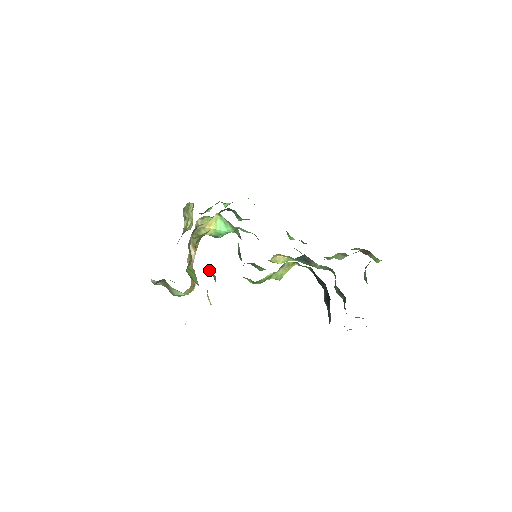
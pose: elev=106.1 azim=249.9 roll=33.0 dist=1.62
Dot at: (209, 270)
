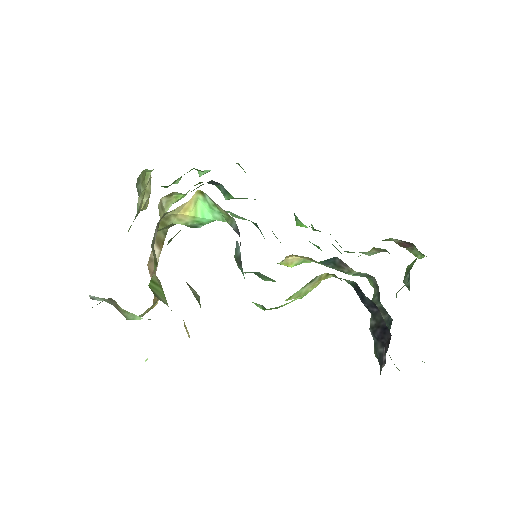
Dot at: occluded
